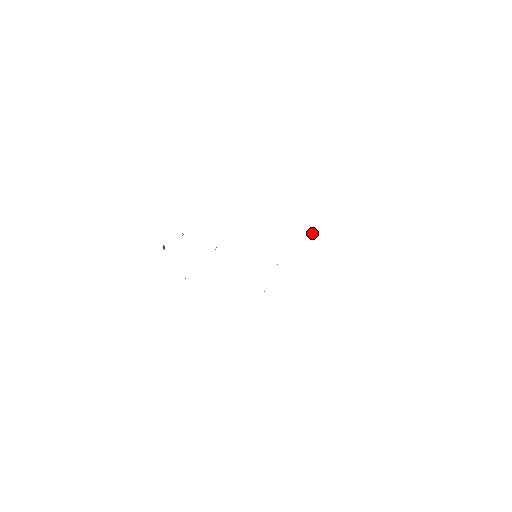
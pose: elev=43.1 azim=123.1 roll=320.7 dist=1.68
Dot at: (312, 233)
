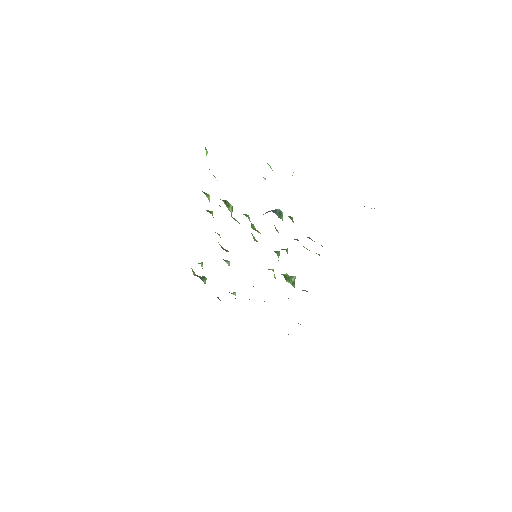
Dot at: (274, 212)
